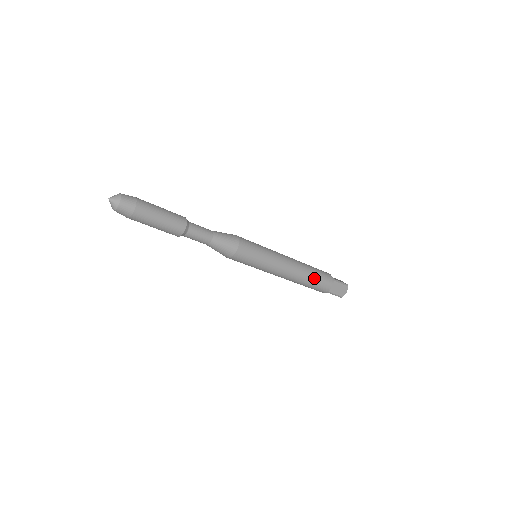
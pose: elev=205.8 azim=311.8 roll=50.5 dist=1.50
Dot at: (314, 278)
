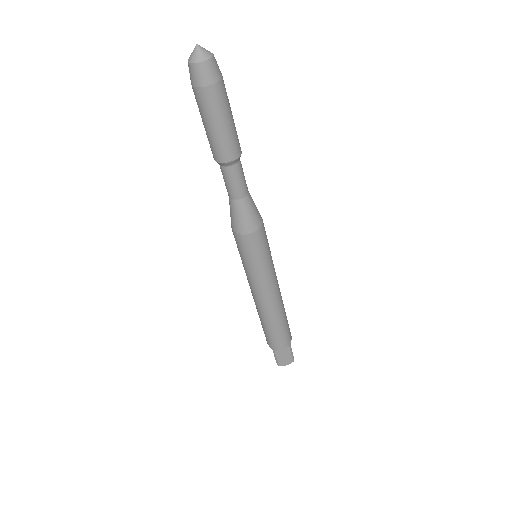
Dot at: (278, 327)
